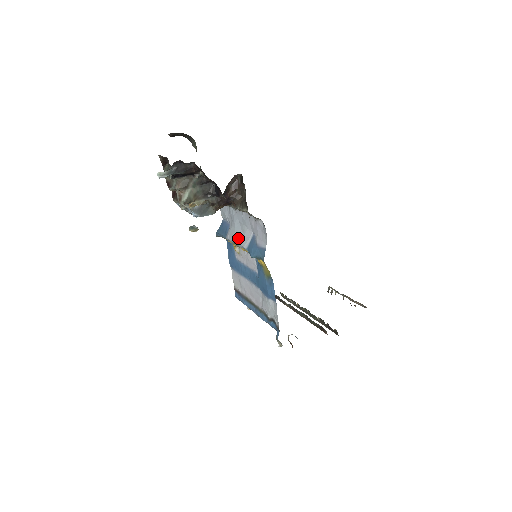
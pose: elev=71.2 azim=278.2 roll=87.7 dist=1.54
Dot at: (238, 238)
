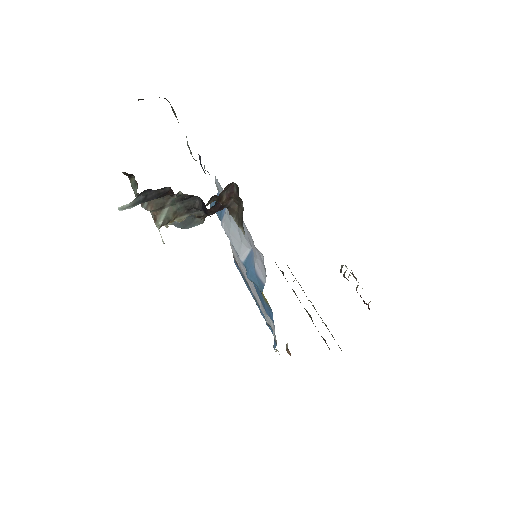
Dot at: (234, 239)
